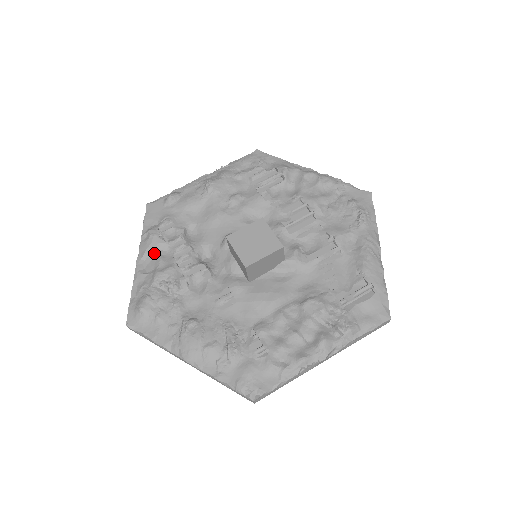
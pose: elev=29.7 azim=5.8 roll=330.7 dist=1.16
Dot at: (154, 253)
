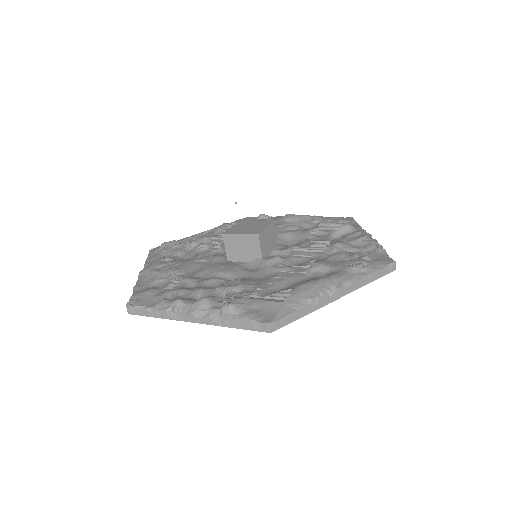
Dot at: (212, 232)
